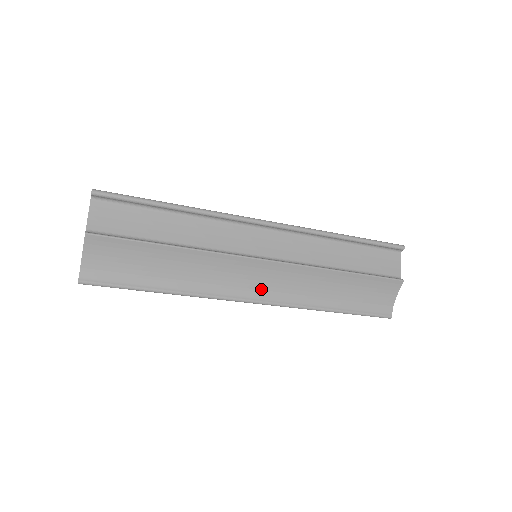
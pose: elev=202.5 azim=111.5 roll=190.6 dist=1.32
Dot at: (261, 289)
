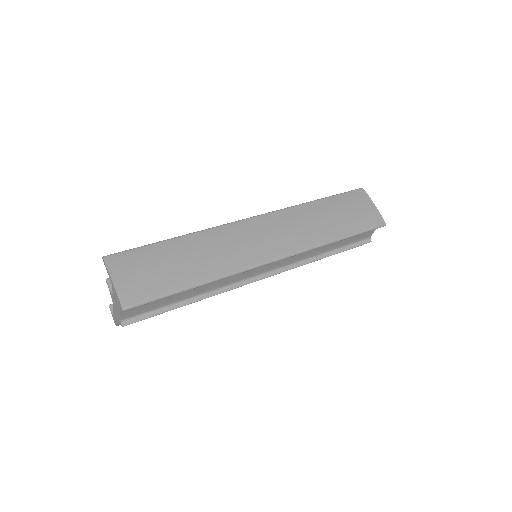
Dot at: occluded
